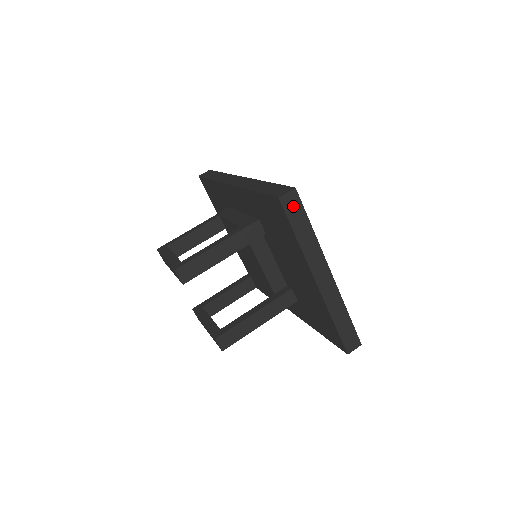
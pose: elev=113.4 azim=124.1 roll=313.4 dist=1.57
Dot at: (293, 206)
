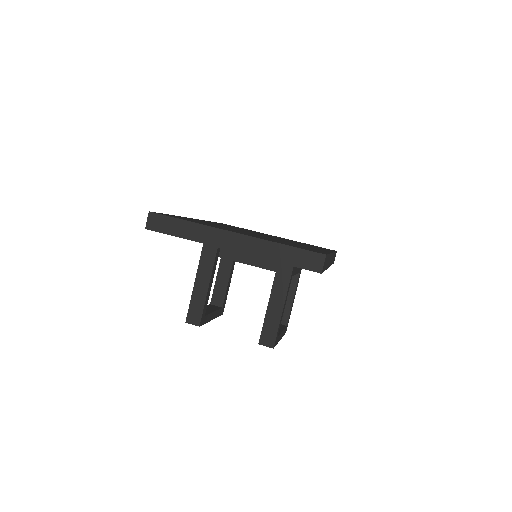
Dot at: (159, 223)
